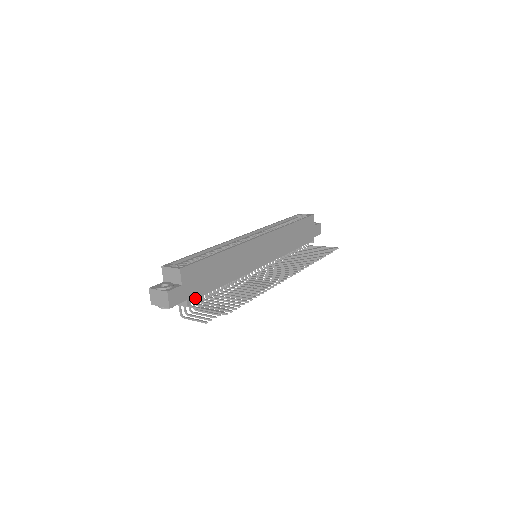
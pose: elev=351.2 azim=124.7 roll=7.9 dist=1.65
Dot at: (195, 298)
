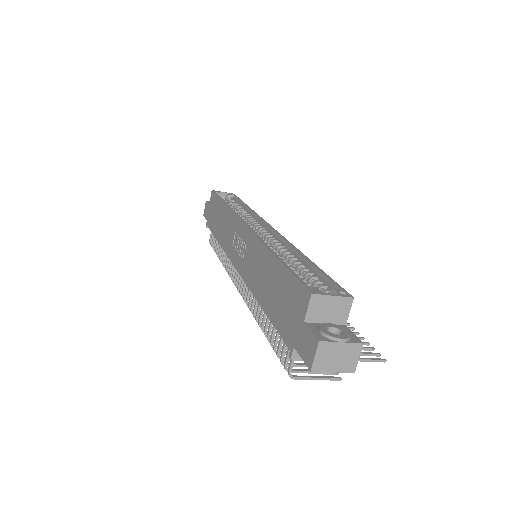
Dot at: occluded
